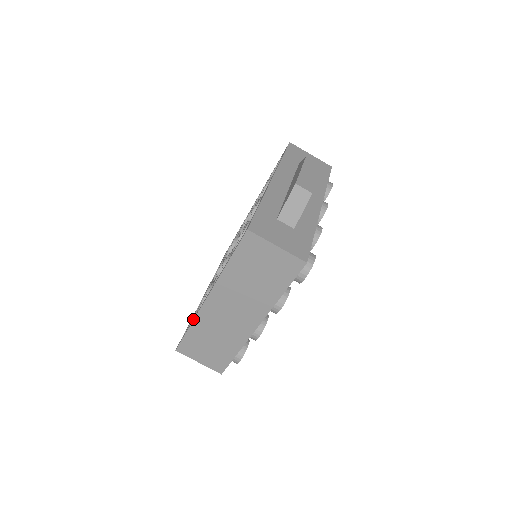
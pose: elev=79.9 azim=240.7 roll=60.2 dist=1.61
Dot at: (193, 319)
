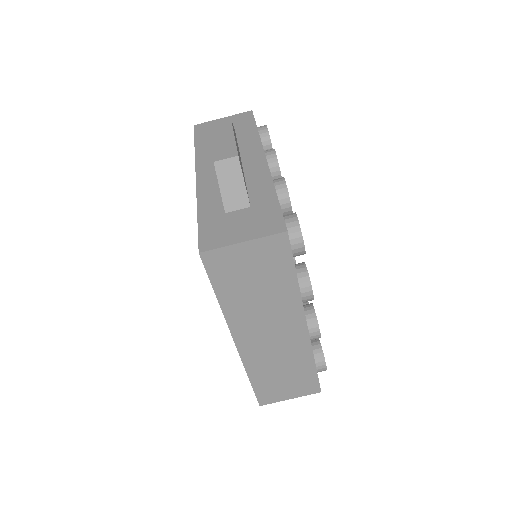
Dot at: (245, 369)
